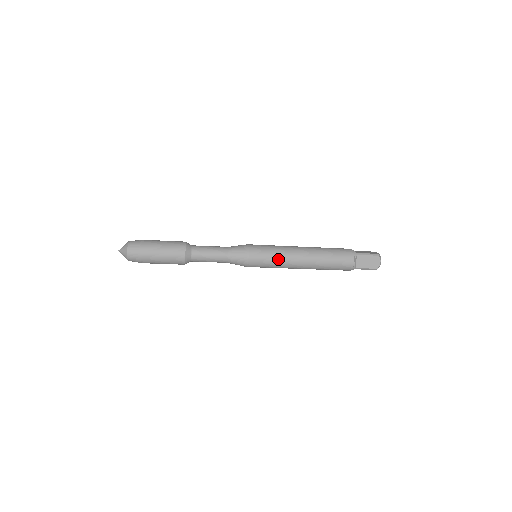
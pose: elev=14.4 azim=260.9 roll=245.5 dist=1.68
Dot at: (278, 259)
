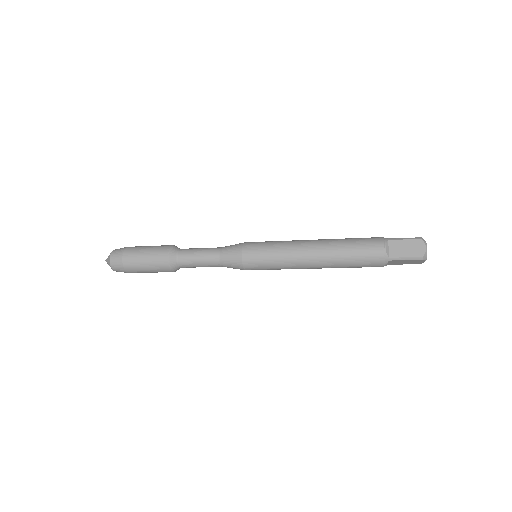
Dot at: (279, 252)
